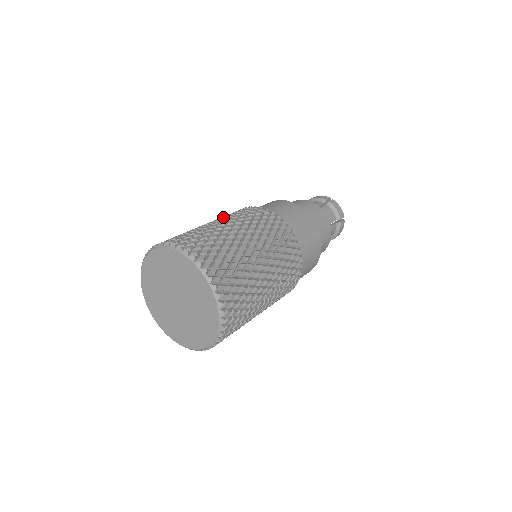
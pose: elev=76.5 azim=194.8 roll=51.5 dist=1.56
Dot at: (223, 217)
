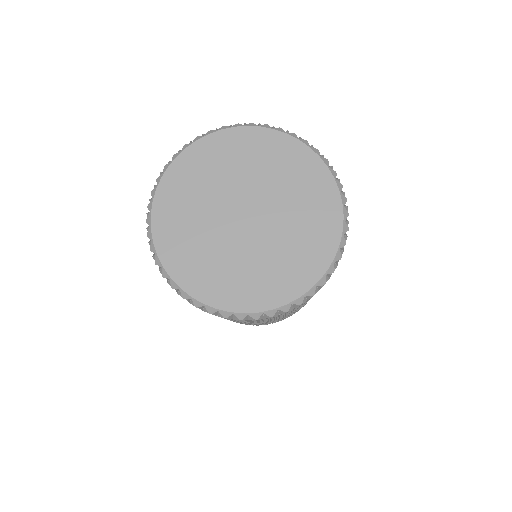
Dot at: occluded
